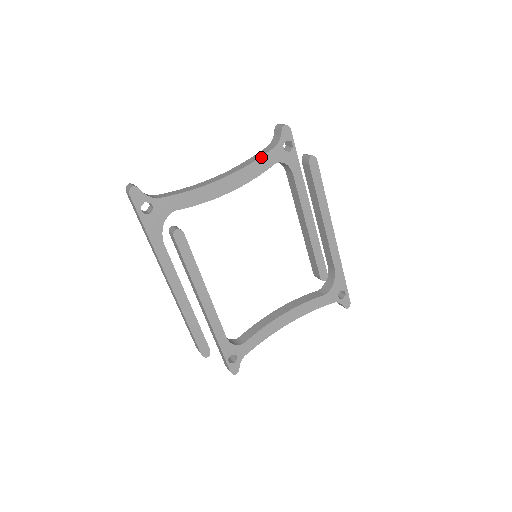
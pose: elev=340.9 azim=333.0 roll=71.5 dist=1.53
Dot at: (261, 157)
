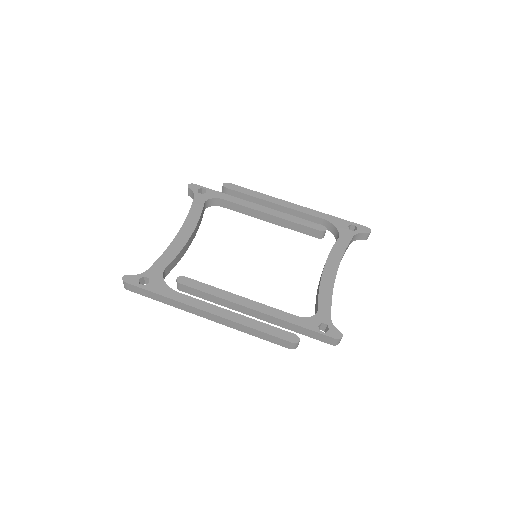
Dot at: (191, 207)
